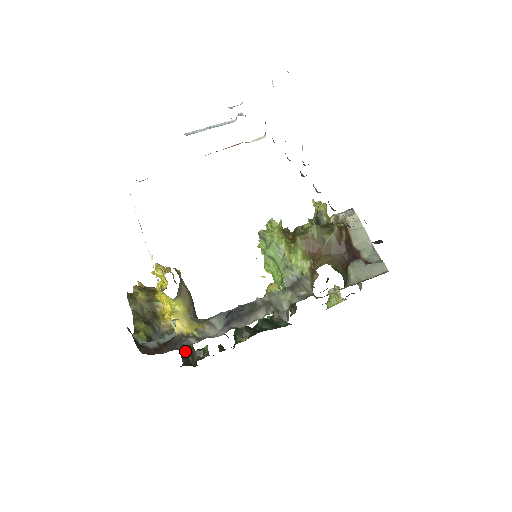
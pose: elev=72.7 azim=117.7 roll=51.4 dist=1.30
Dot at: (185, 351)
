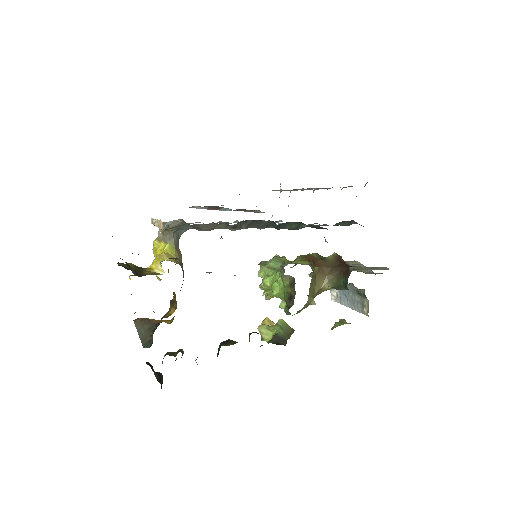
Dot at: occluded
